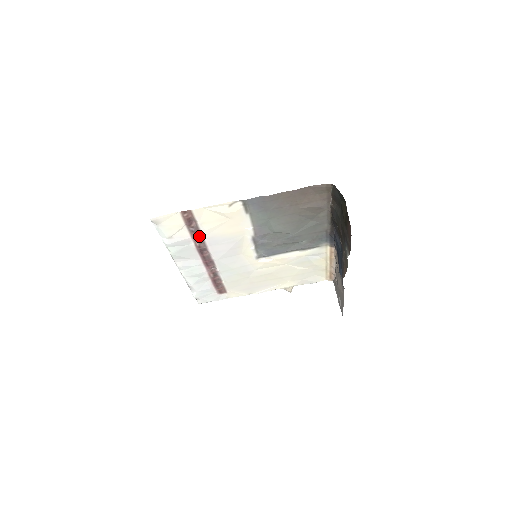
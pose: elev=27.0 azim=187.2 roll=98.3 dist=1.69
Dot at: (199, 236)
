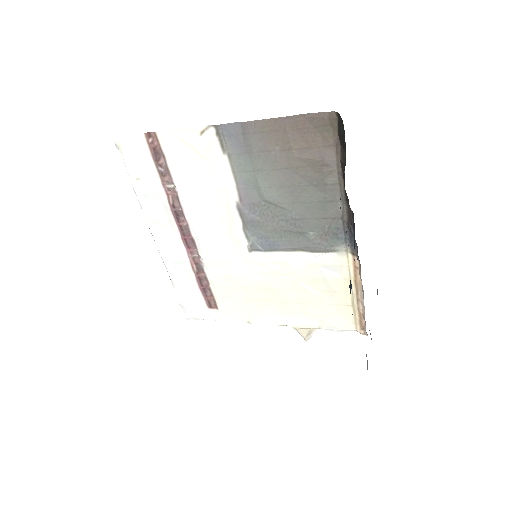
Dot at: (172, 187)
